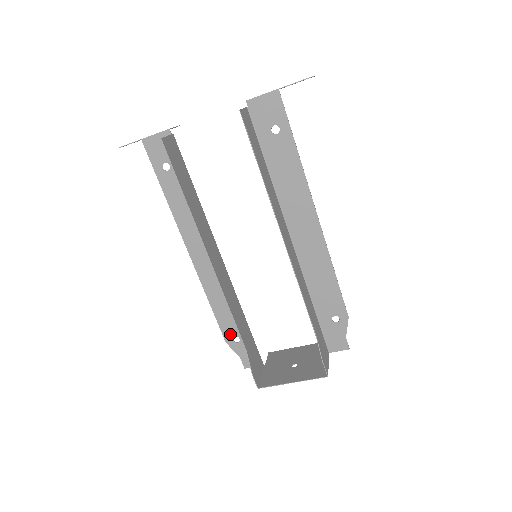
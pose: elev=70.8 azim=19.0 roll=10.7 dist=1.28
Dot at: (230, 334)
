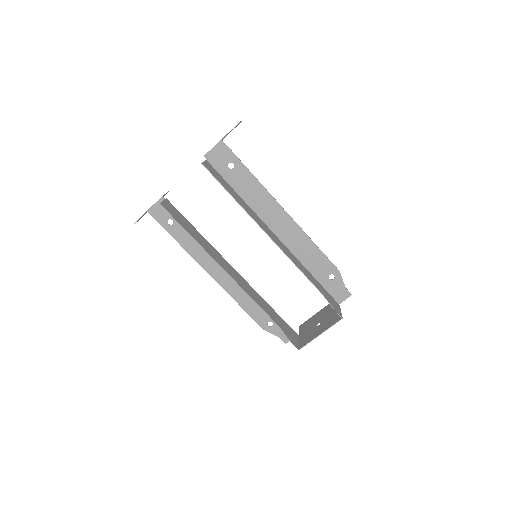
Dot at: (264, 322)
